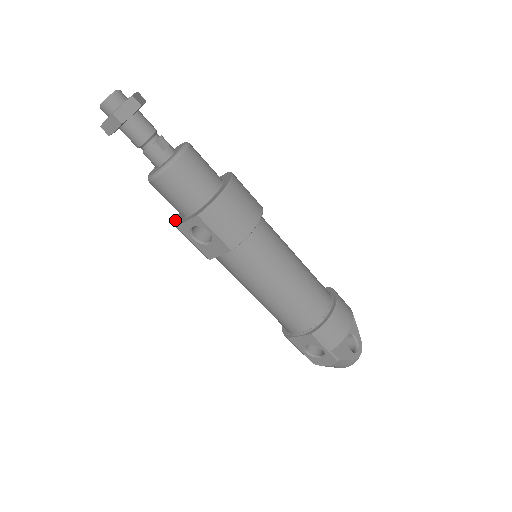
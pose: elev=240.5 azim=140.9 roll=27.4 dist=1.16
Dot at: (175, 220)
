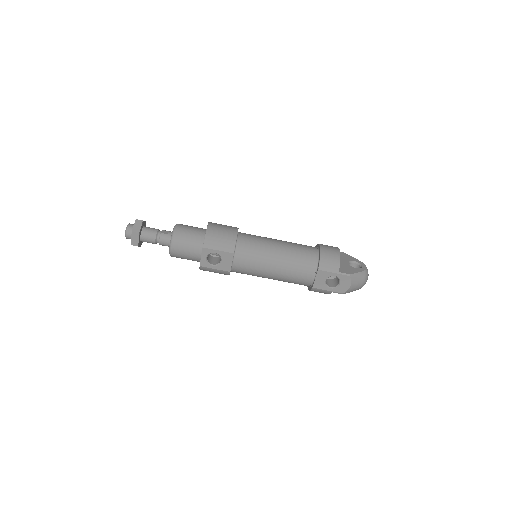
Dot at: occluded
